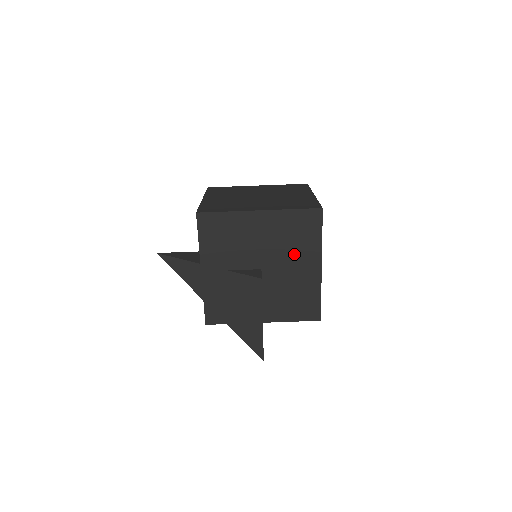
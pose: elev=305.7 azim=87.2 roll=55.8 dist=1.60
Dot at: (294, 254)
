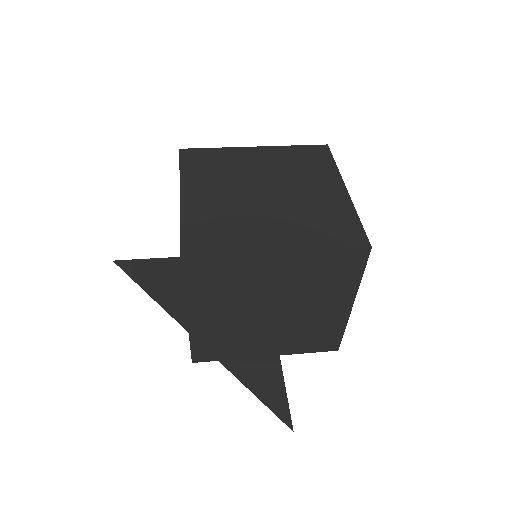
Dot at: (306, 179)
